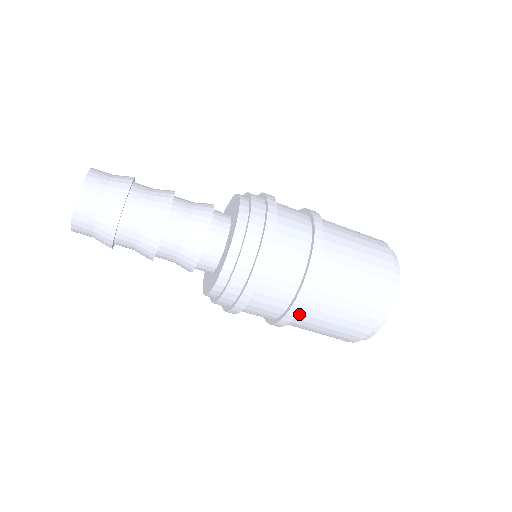
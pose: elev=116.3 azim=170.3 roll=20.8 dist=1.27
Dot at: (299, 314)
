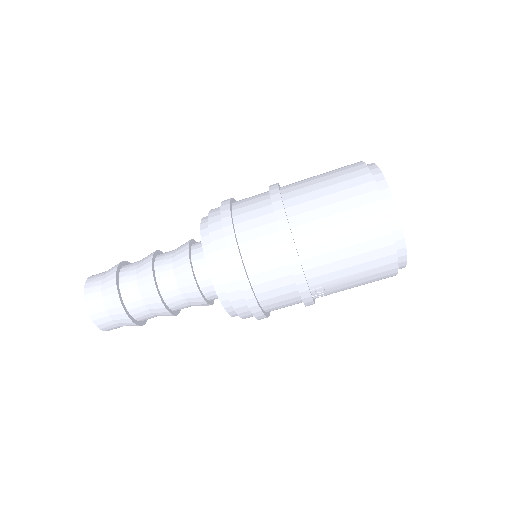
Dot at: (299, 239)
